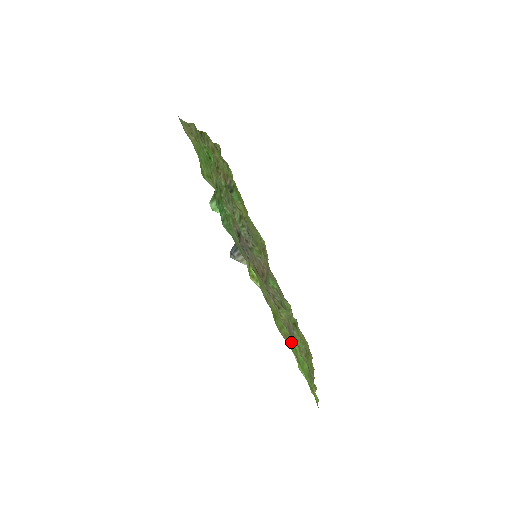
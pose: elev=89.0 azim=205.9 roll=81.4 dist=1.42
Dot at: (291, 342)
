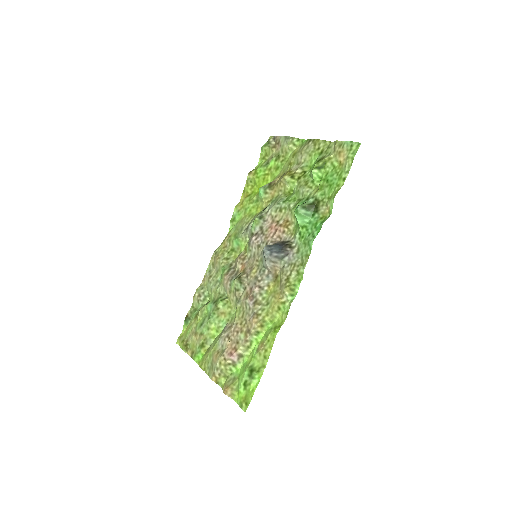
Dot at: (257, 349)
